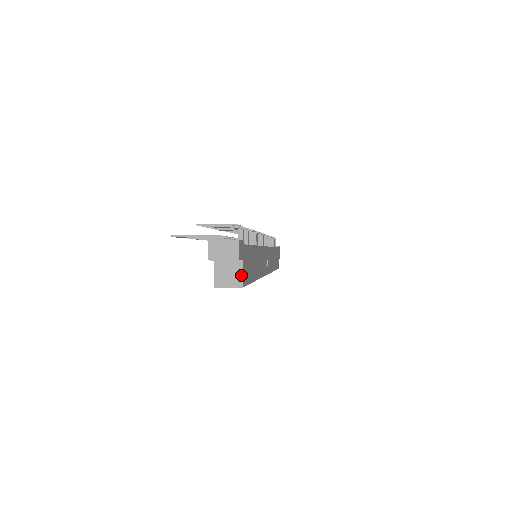
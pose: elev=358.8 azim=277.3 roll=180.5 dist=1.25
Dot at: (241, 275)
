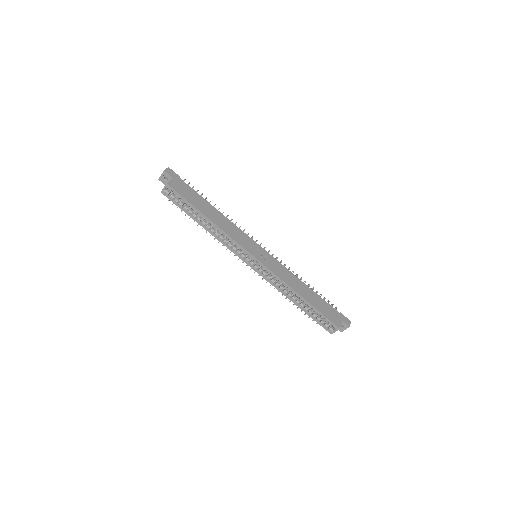
Dot at: (169, 181)
